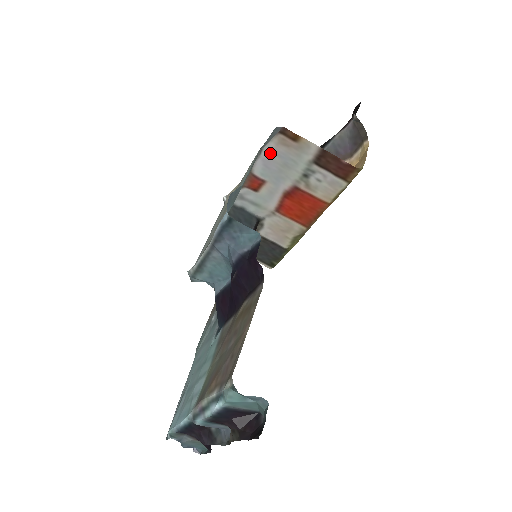
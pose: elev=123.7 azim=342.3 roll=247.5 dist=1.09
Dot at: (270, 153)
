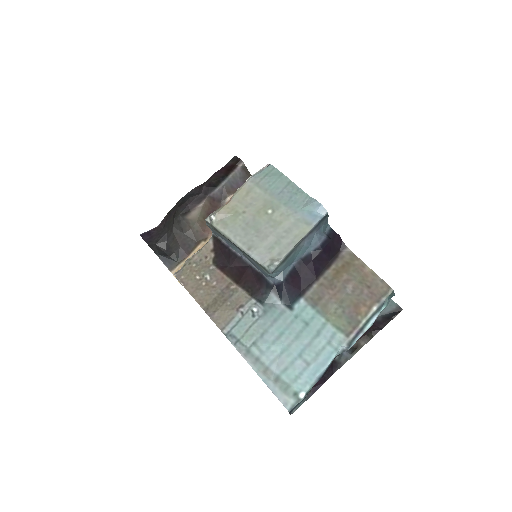
Dot at: occluded
